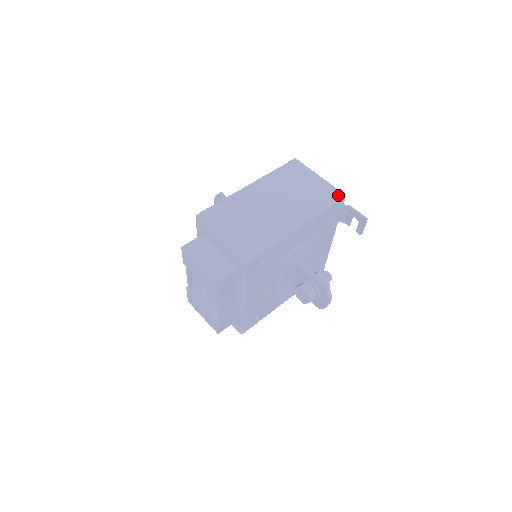
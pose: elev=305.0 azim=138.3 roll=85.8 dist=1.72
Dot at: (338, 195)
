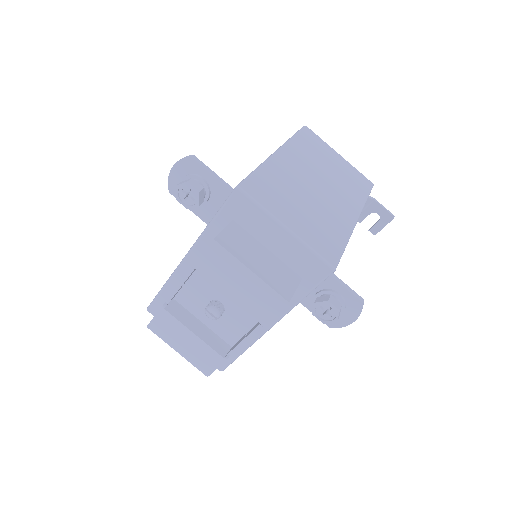
Dot at: (369, 183)
